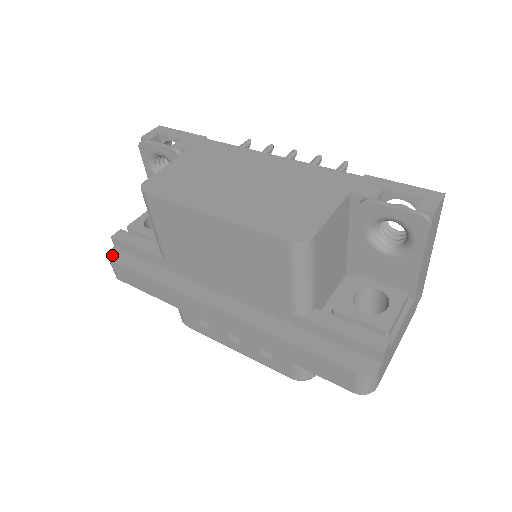
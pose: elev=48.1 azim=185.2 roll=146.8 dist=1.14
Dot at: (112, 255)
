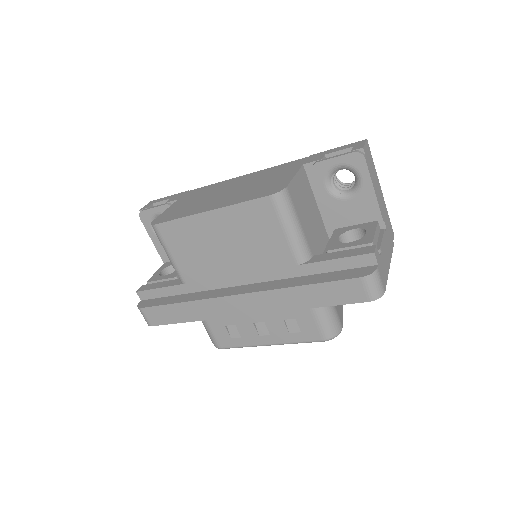
Dot at: (141, 305)
